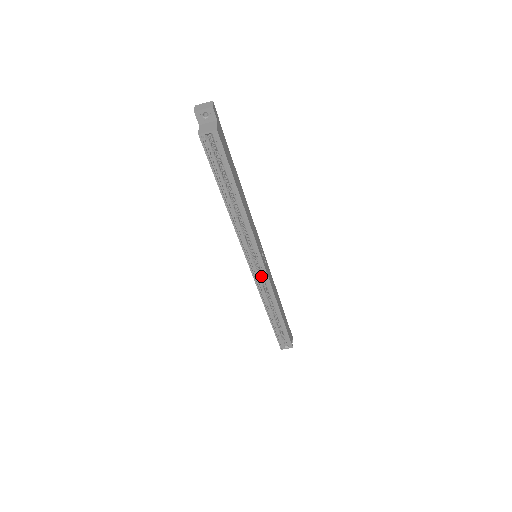
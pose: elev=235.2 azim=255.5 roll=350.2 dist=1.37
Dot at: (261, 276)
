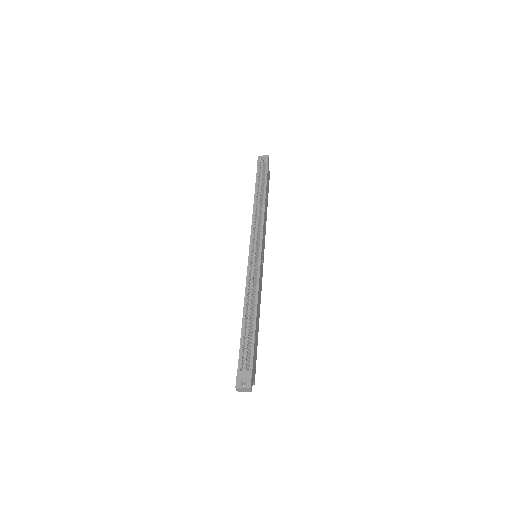
Dot at: occluded
